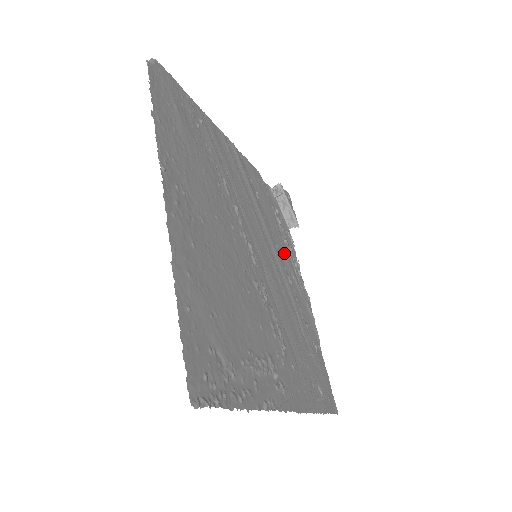
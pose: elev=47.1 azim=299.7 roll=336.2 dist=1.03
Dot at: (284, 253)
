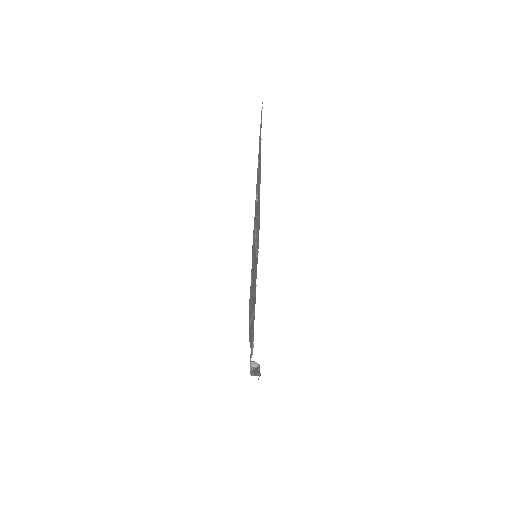
Dot at: occluded
